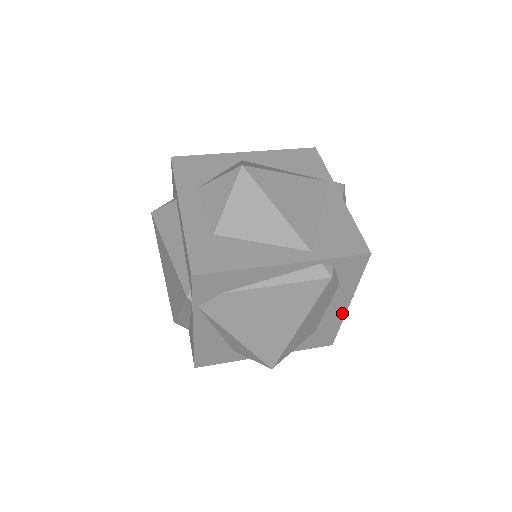
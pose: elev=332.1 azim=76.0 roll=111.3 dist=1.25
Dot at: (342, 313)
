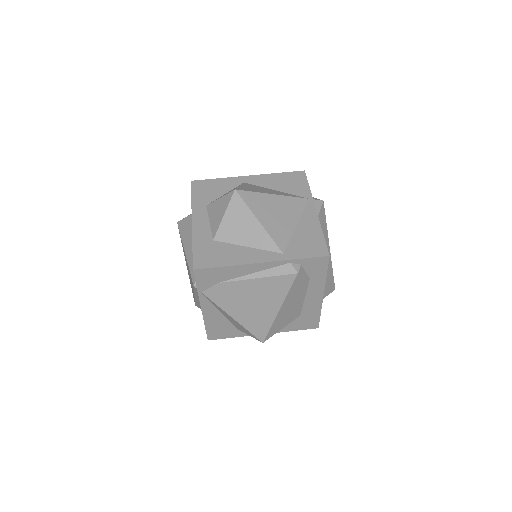
Dot at: (319, 302)
